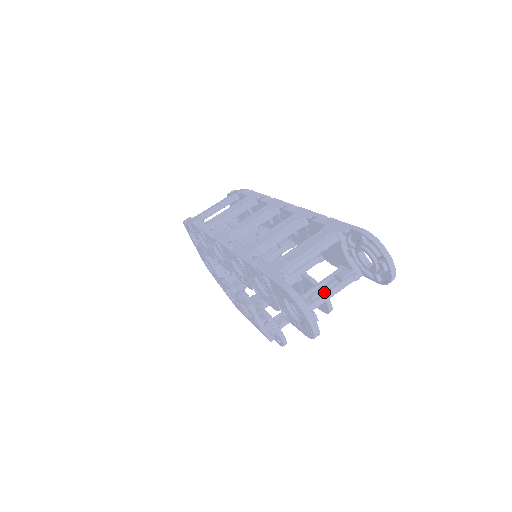
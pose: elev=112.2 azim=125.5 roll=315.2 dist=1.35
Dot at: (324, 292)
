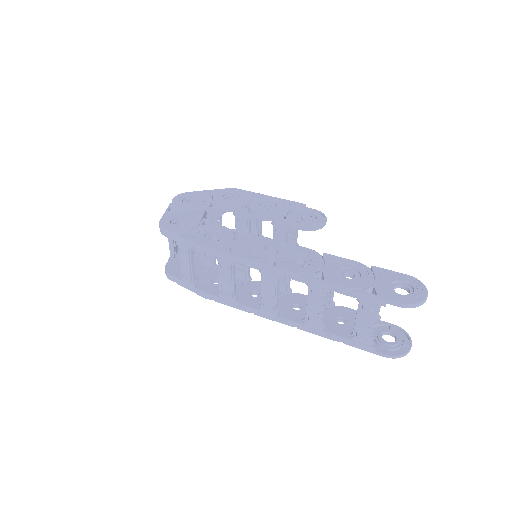
Dot at: occluded
